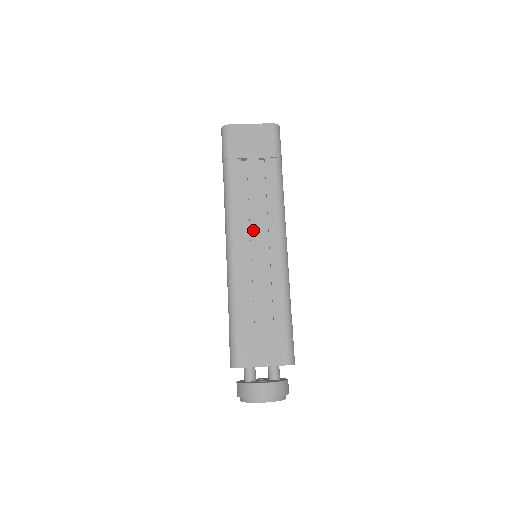
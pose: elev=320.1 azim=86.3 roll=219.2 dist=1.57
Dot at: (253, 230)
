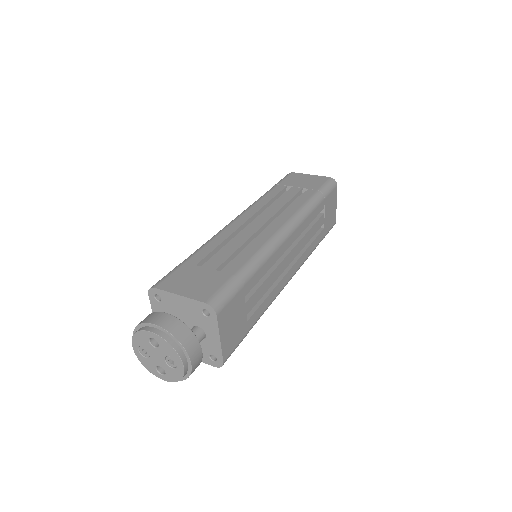
Dot at: (261, 217)
